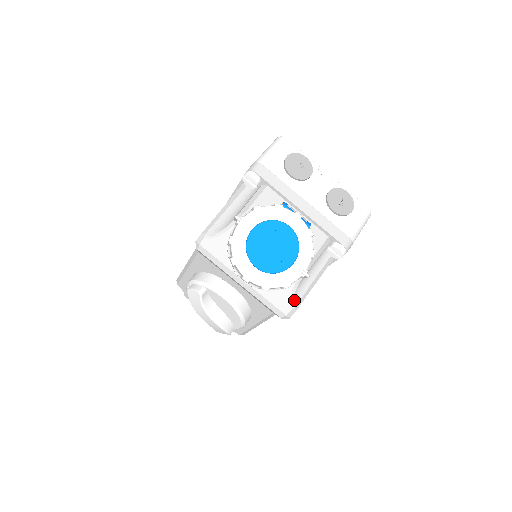
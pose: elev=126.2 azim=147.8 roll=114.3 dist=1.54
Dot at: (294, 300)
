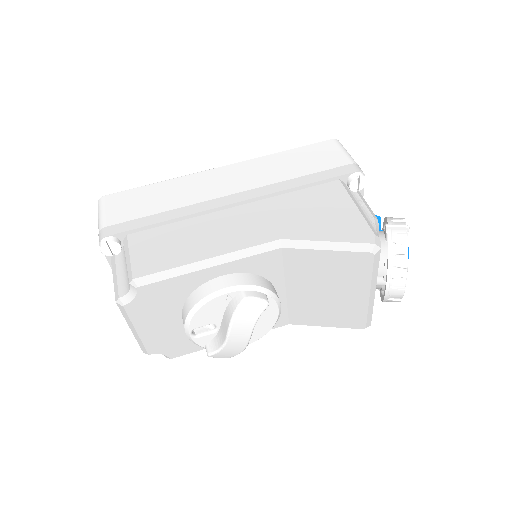
Dot at: occluded
